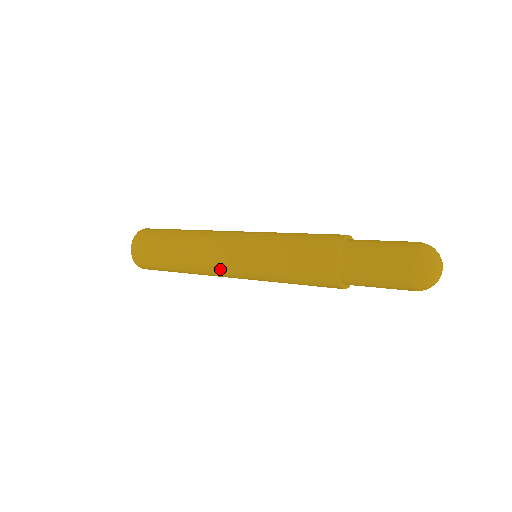
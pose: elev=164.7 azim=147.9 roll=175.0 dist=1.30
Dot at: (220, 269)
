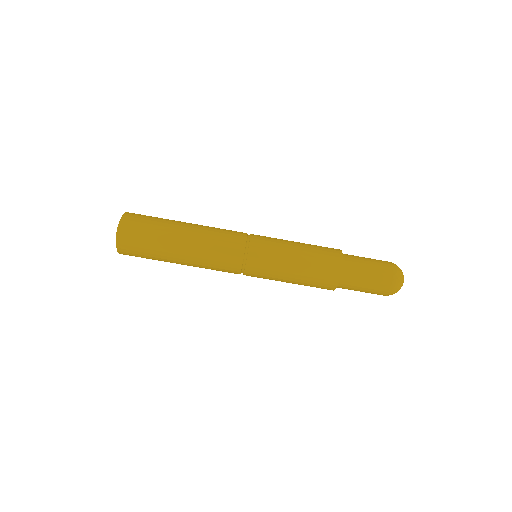
Dot at: occluded
